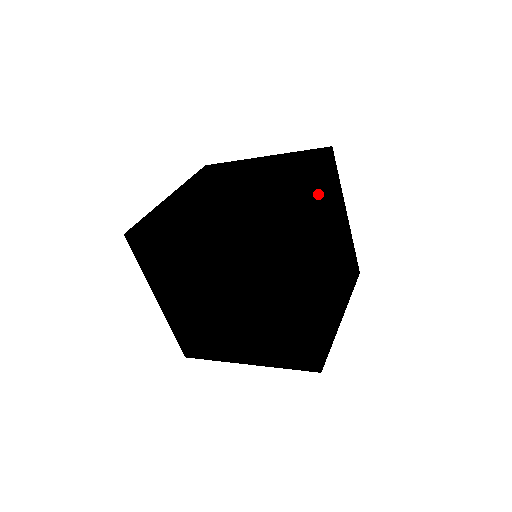
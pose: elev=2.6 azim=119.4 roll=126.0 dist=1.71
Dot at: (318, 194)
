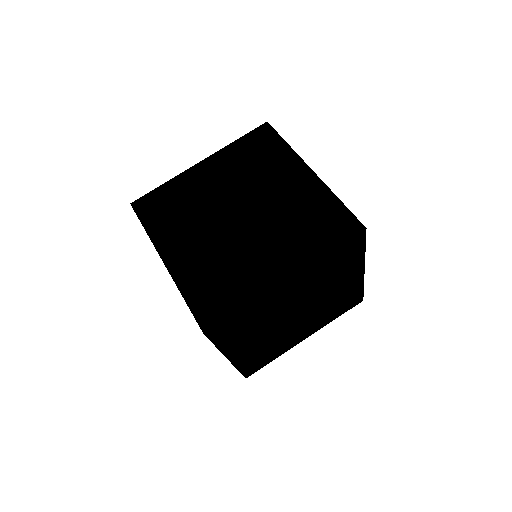
Dot at: (304, 281)
